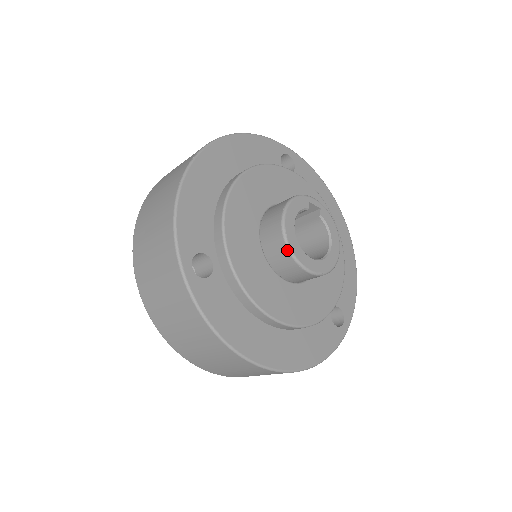
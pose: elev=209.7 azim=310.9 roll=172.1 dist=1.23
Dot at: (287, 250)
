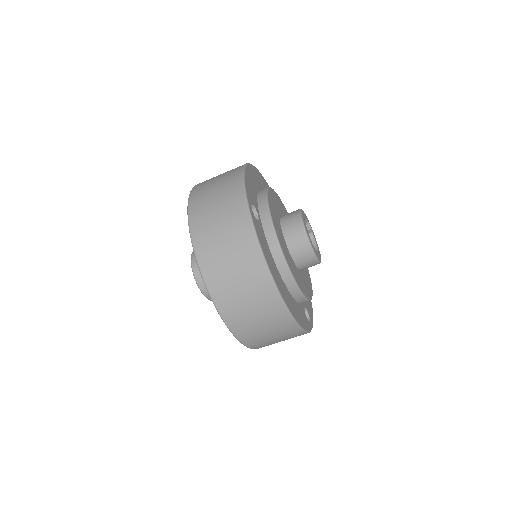
Dot at: (303, 229)
